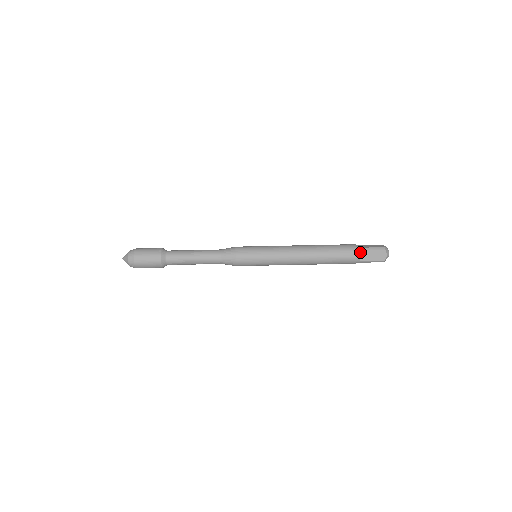
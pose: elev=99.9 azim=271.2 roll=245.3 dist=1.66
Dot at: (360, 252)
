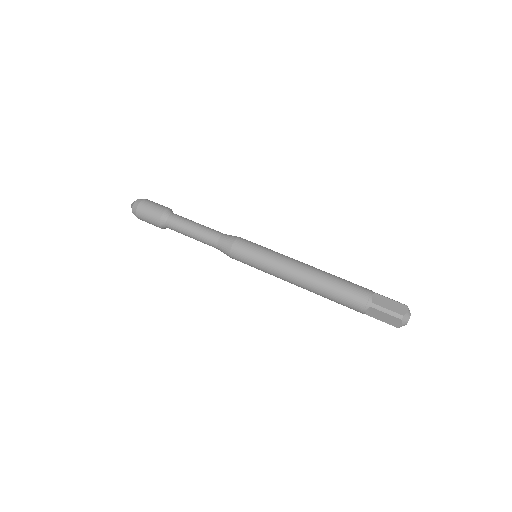
Dot at: (375, 294)
